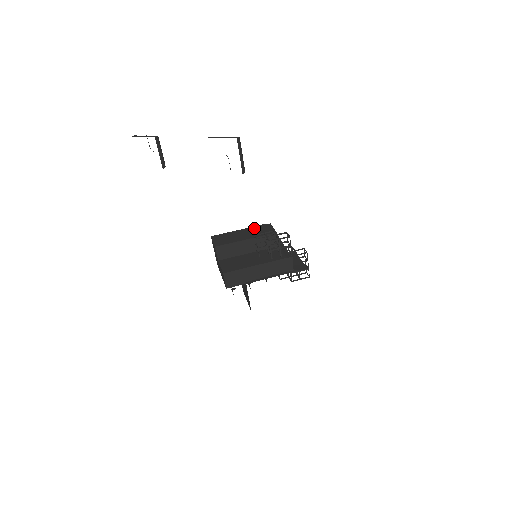
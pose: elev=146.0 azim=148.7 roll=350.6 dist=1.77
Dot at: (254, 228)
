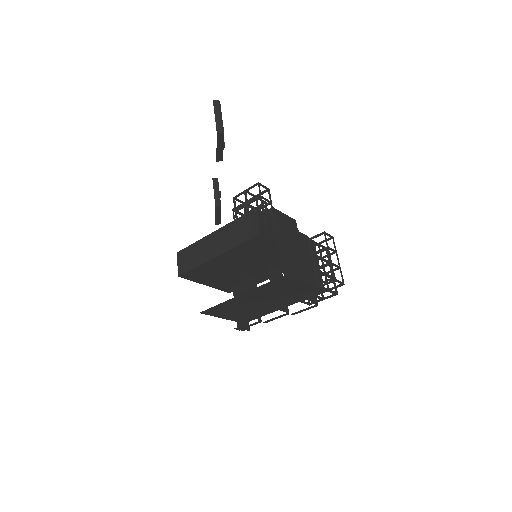
Dot at: occluded
